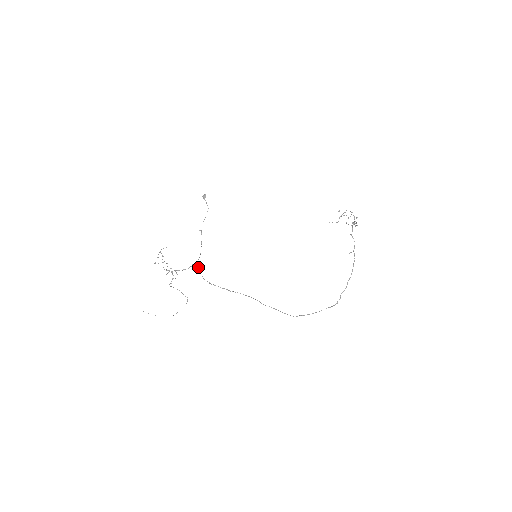
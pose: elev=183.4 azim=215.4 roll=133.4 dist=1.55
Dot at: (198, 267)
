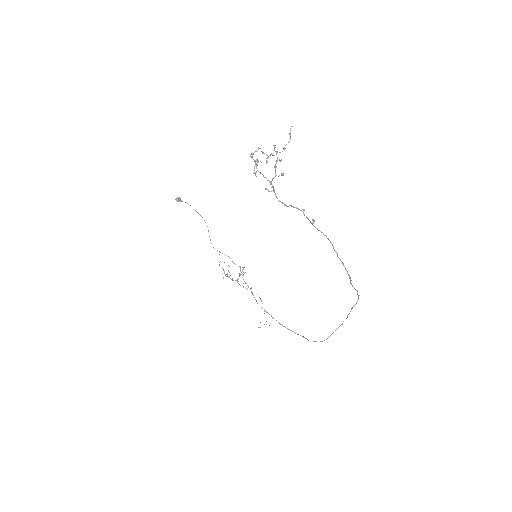
Dot at: occluded
